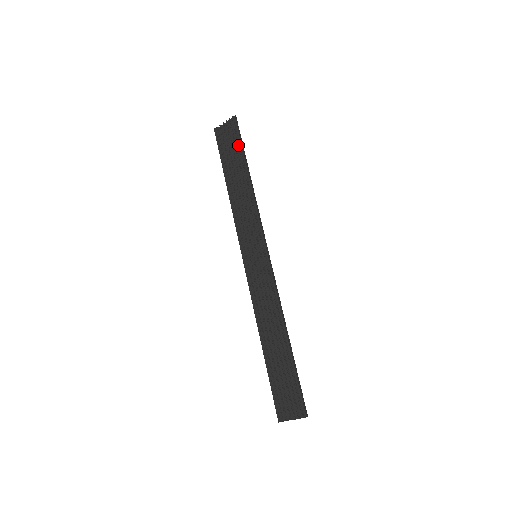
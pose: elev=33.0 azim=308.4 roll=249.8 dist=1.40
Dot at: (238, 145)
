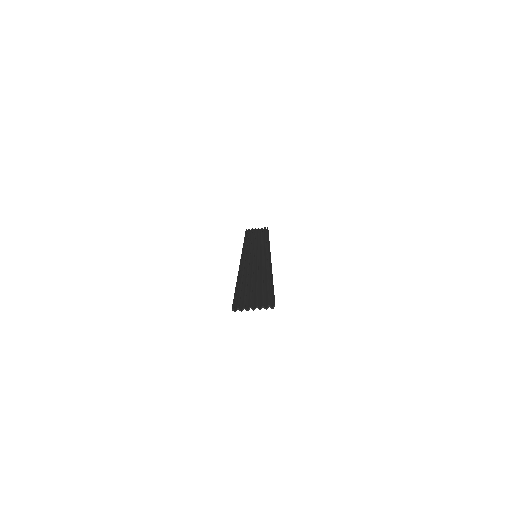
Dot at: (265, 232)
